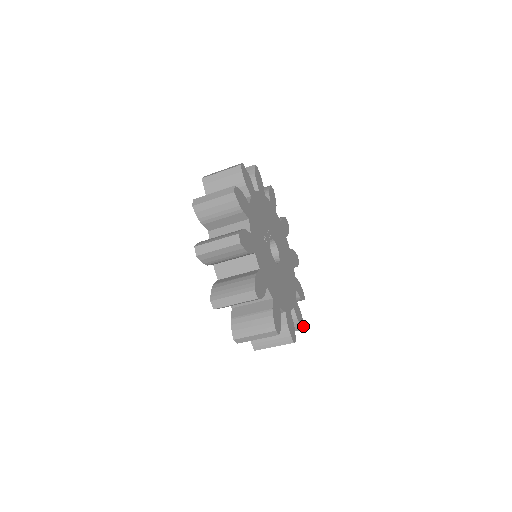
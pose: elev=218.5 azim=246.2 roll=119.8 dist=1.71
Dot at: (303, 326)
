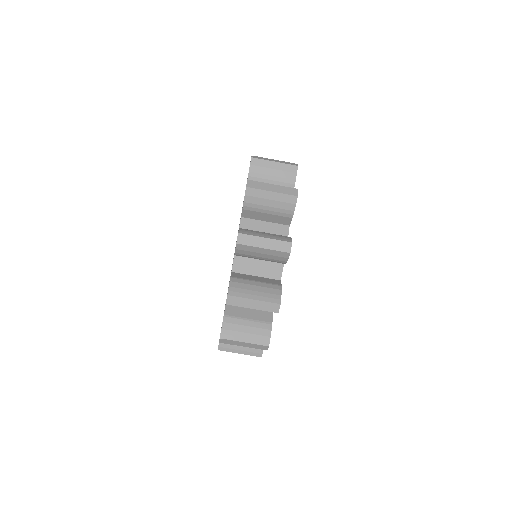
Dot at: occluded
